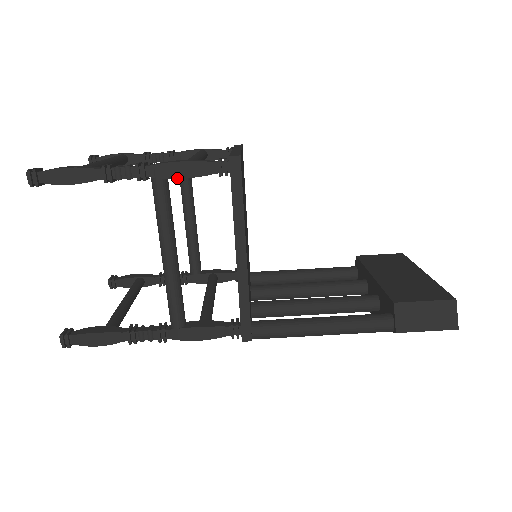
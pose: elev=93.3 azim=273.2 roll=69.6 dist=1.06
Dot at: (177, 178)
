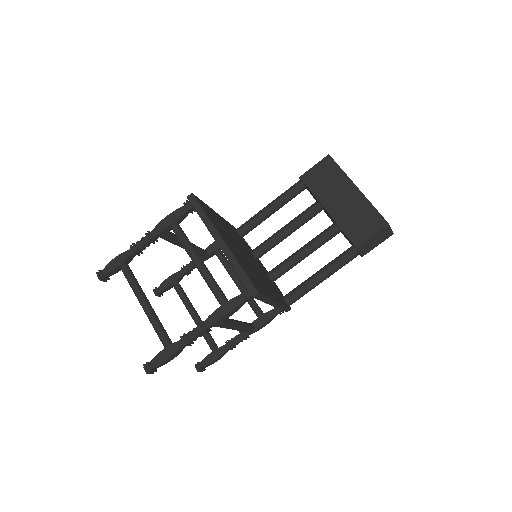
Dot at: (227, 318)
